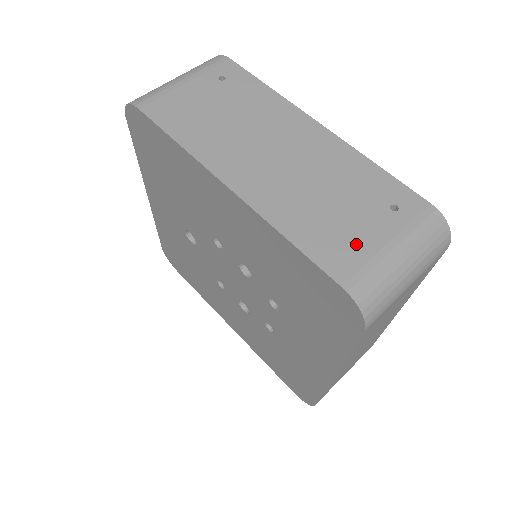
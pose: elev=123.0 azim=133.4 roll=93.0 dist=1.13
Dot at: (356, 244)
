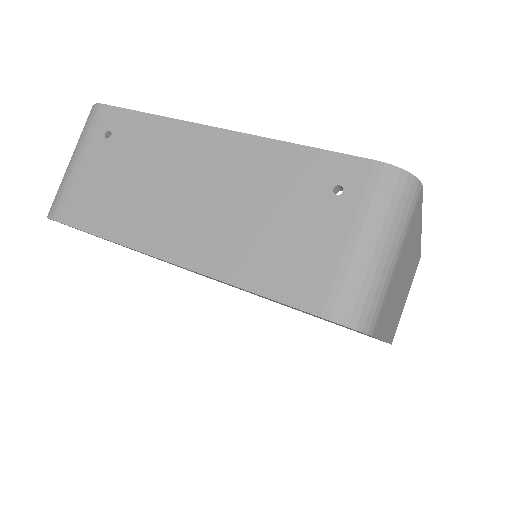
Dot at: (316, 259)
